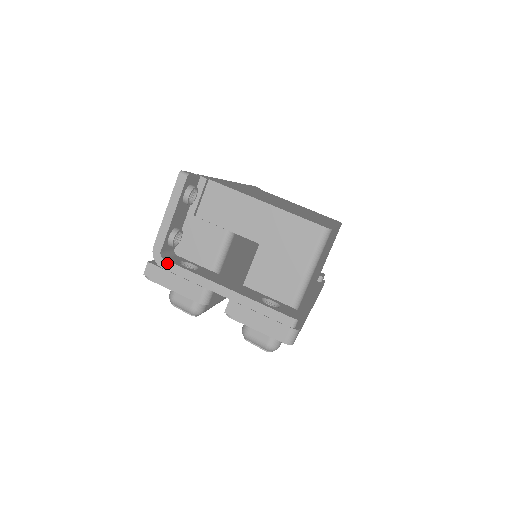
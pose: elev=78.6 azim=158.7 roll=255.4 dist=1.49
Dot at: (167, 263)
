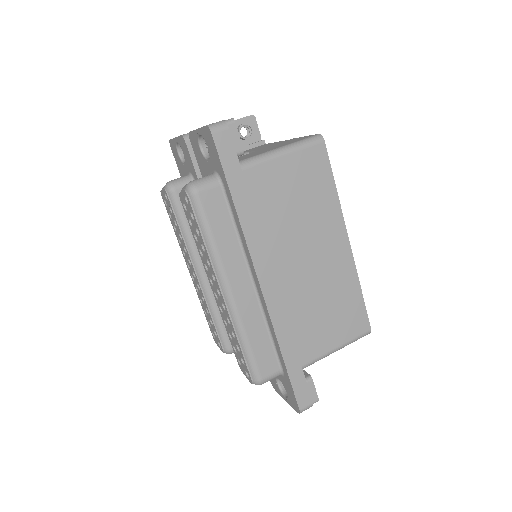
Dot at: occluded
